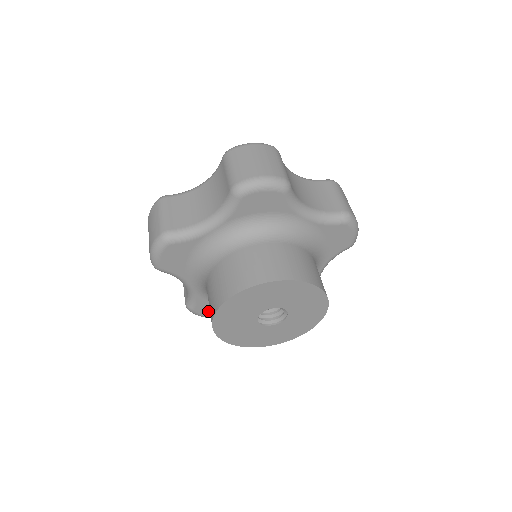
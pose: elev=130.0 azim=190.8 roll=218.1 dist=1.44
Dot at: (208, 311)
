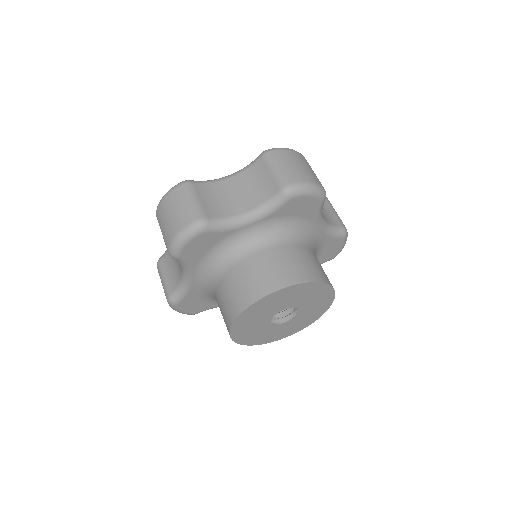
Dot at: (189, 306)
